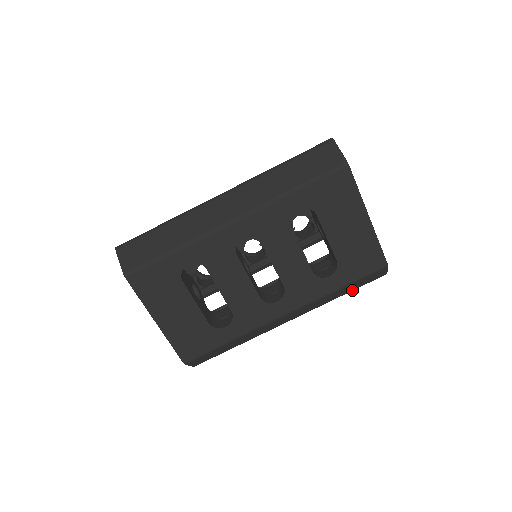
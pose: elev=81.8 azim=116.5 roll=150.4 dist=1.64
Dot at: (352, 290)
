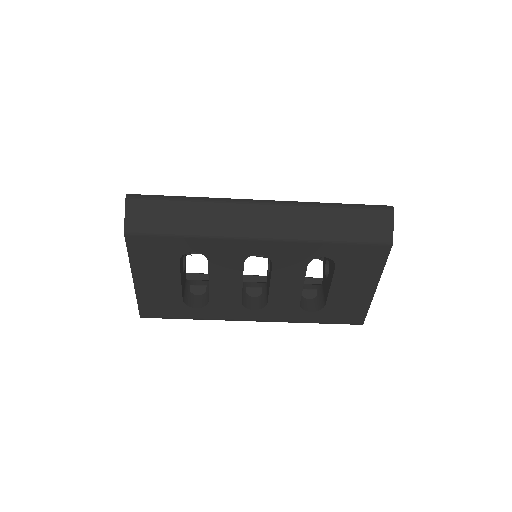
Dot at: occluded
